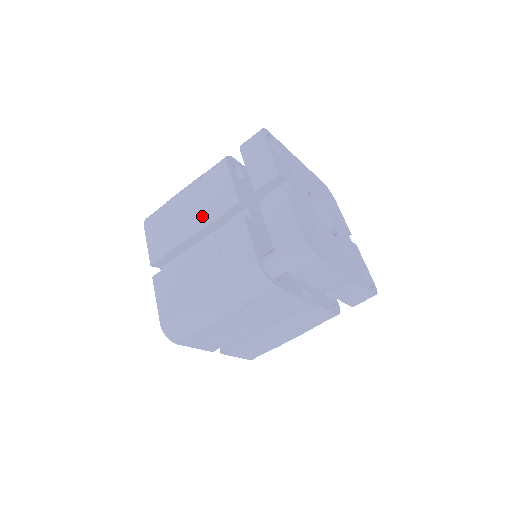
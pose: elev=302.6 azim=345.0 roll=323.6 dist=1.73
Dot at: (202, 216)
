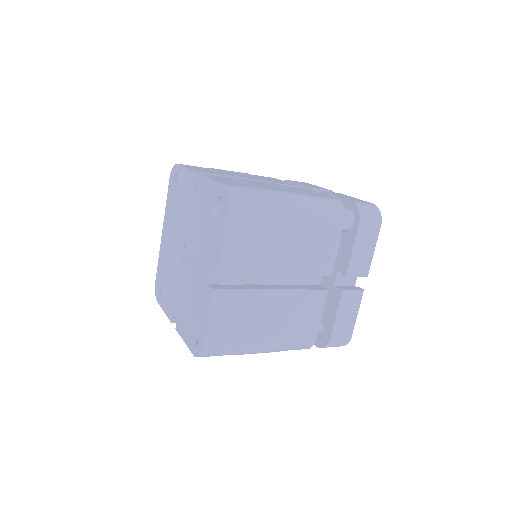
Dot at: (259, 178)
